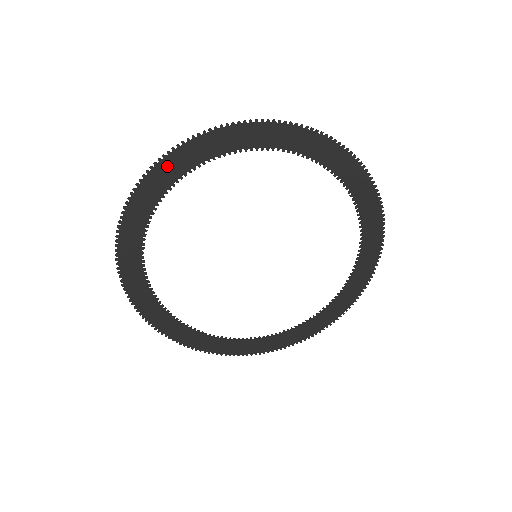
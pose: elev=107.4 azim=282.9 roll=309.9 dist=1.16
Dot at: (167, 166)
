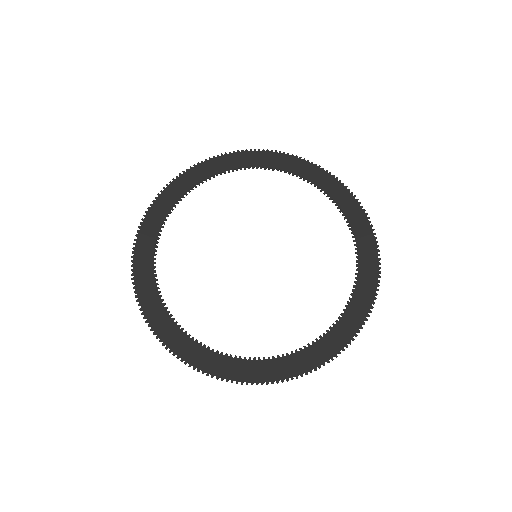
Dot at: (202, 168)
